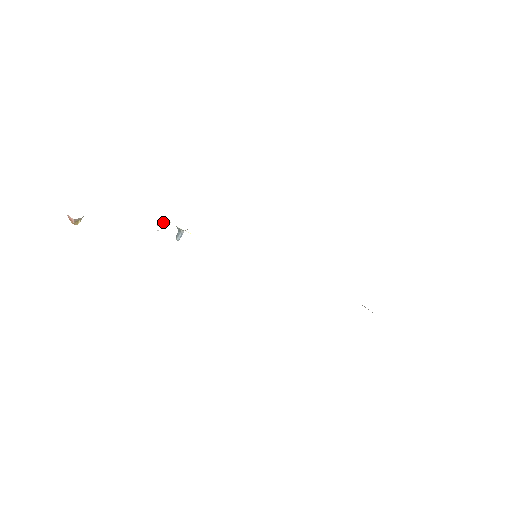
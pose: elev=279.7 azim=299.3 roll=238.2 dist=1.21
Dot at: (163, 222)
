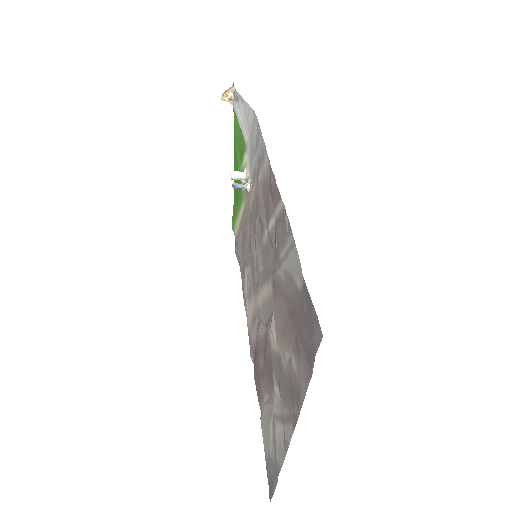
Dot at: (242, 174)
